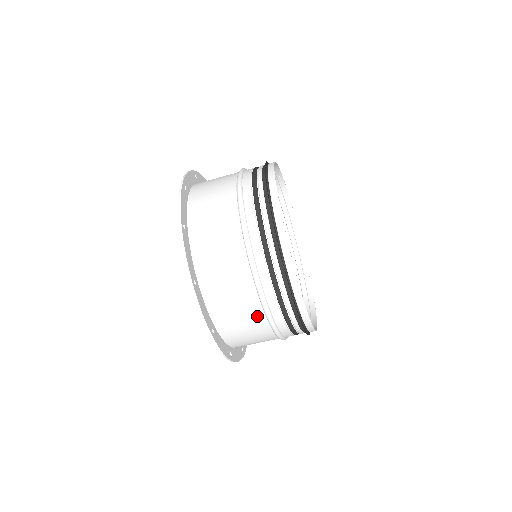
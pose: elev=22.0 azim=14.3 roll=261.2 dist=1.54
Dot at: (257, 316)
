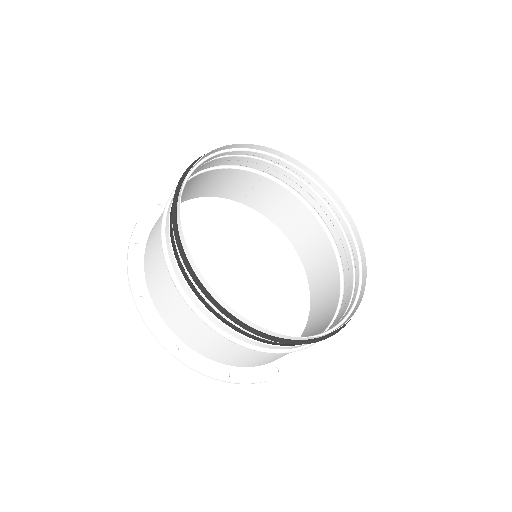
Dot at: (203, 326)
